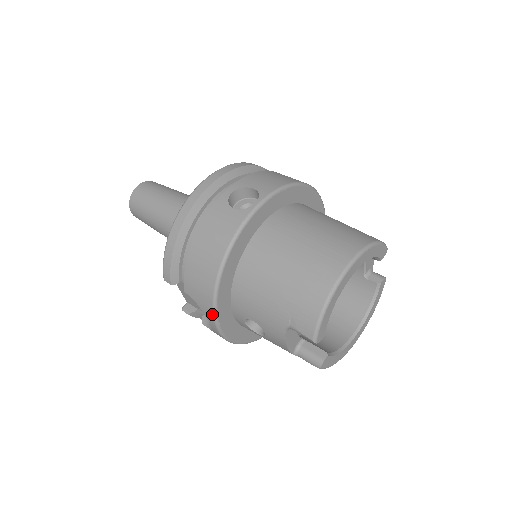
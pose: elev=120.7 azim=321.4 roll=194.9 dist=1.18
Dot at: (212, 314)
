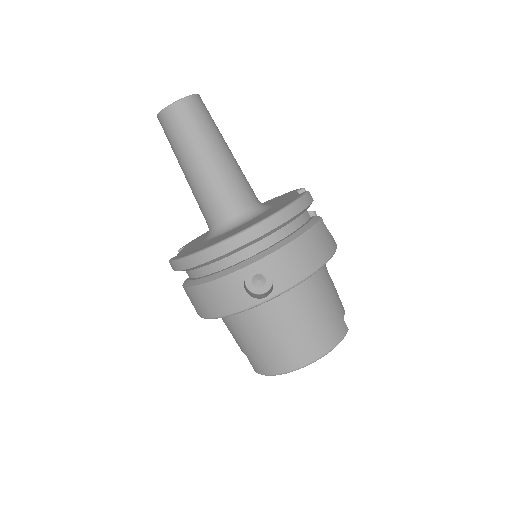
Dot at: (197, 313)
